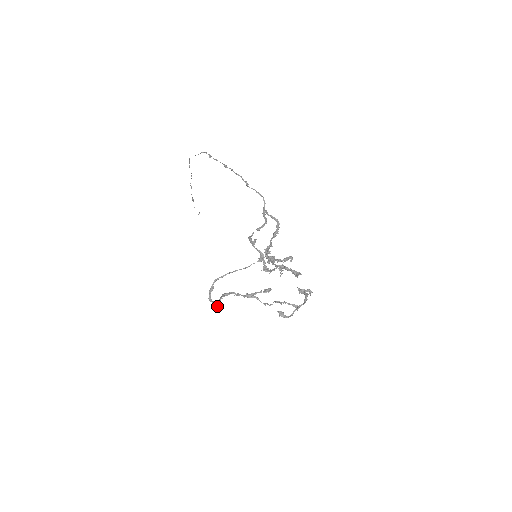
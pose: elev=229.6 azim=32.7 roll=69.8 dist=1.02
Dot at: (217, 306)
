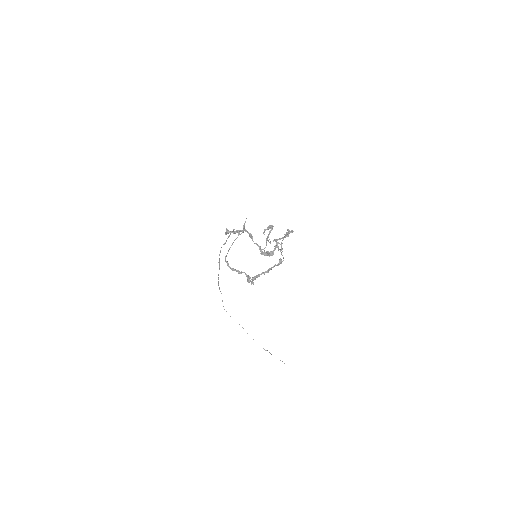
Dot at: (247, 277)
